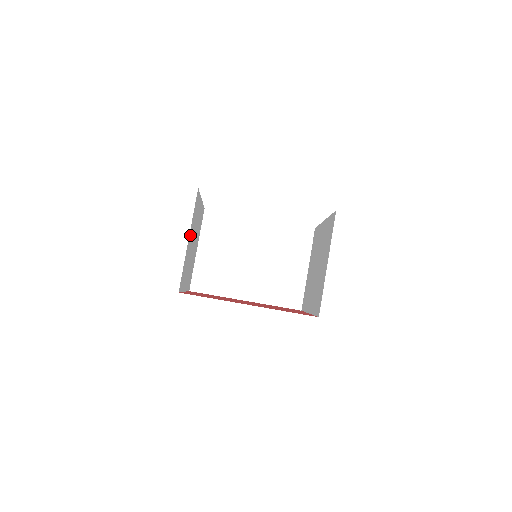
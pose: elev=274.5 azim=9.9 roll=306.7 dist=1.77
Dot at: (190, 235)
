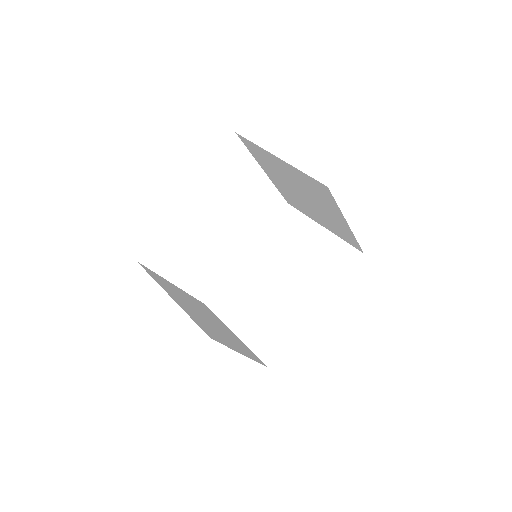
Dot at: (174, 297)
